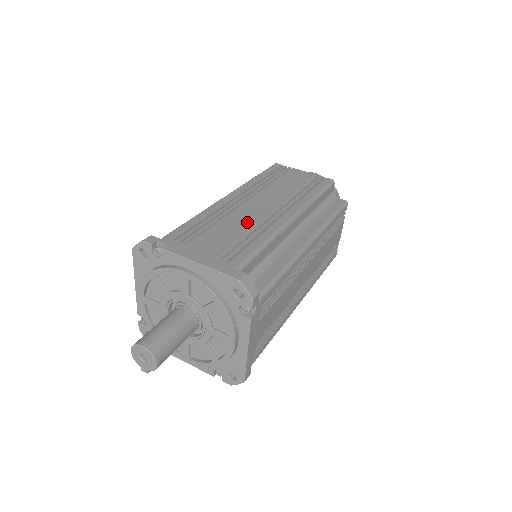
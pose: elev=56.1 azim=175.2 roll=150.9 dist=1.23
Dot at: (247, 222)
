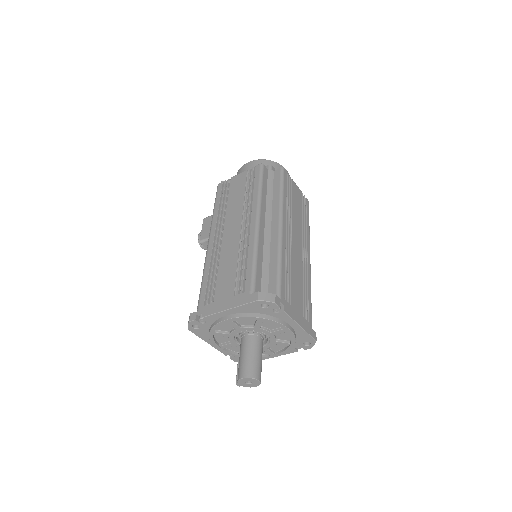
Dot at: (300, 269)
